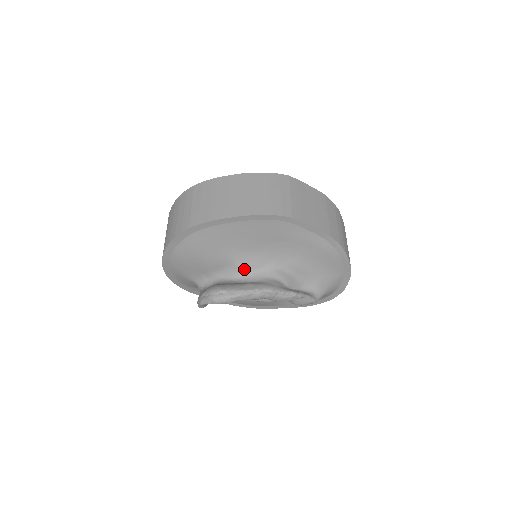
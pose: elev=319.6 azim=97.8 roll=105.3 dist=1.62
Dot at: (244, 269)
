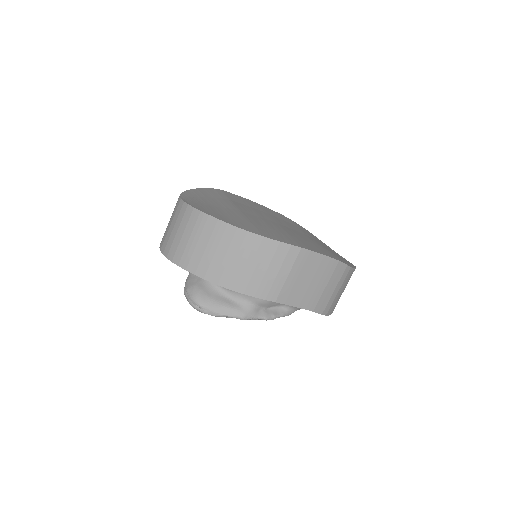
Dot at: occluded
